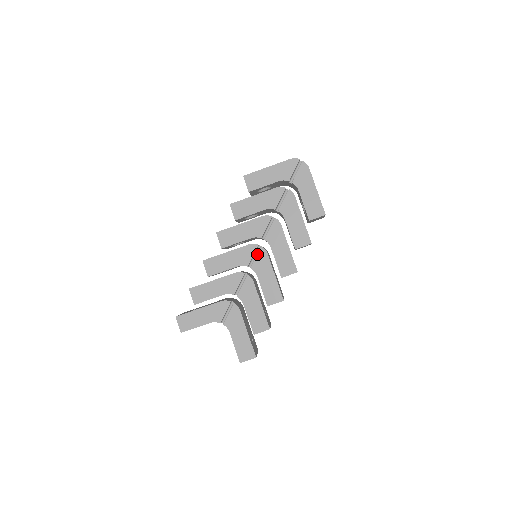
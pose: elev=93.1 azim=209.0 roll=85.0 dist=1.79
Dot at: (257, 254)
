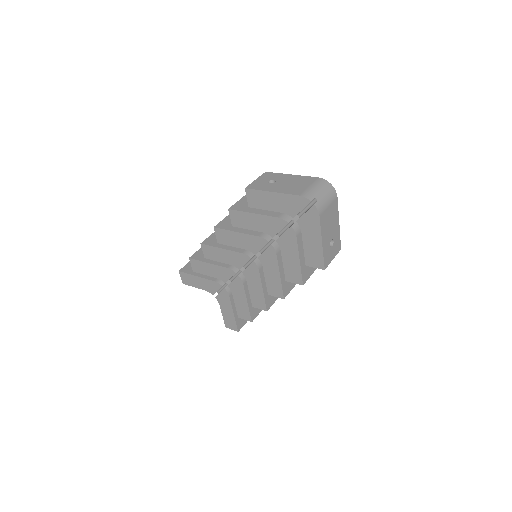
Dot at: (249, 265)
